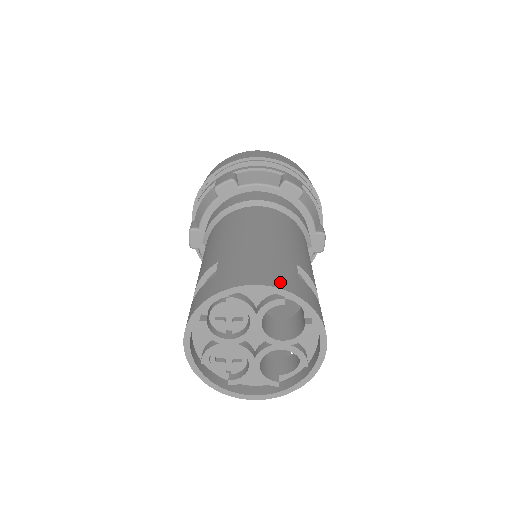
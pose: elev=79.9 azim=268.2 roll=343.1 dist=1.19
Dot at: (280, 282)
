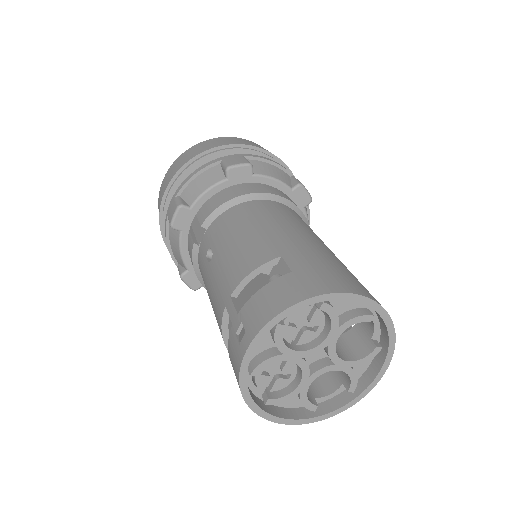
Dot at: occluded
